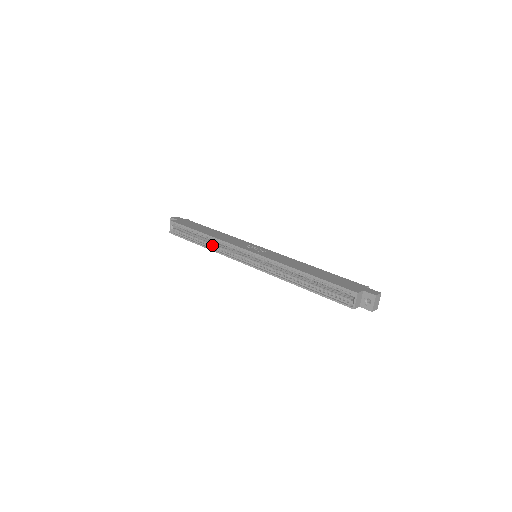
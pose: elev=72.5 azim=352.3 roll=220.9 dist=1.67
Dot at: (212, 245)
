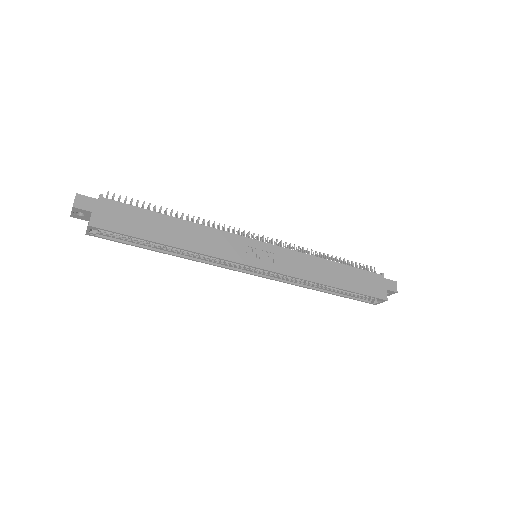
Dot at: (188, 254)
